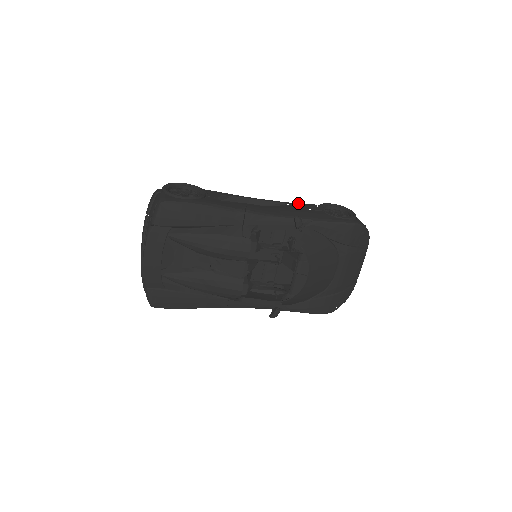
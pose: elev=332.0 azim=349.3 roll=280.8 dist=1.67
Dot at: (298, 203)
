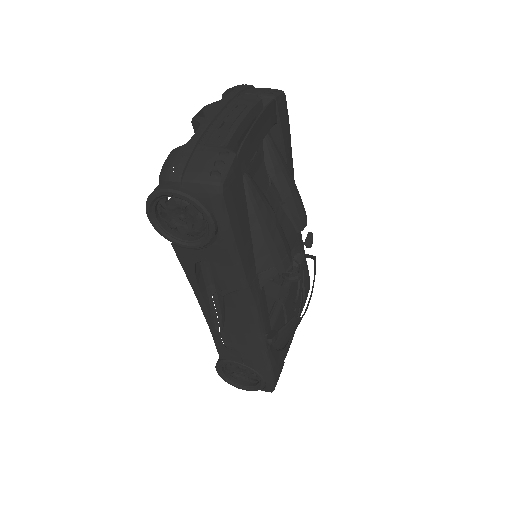
Dot at: occluded
